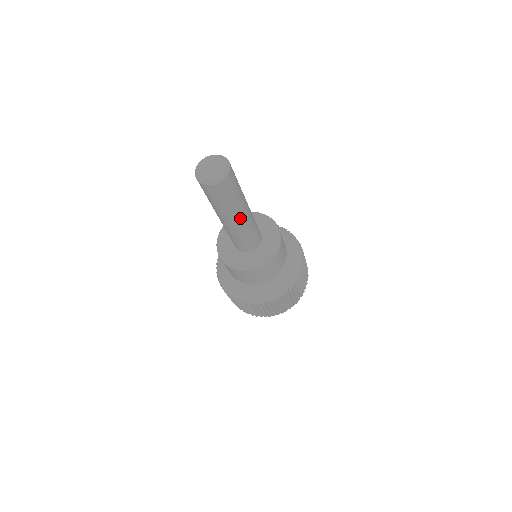
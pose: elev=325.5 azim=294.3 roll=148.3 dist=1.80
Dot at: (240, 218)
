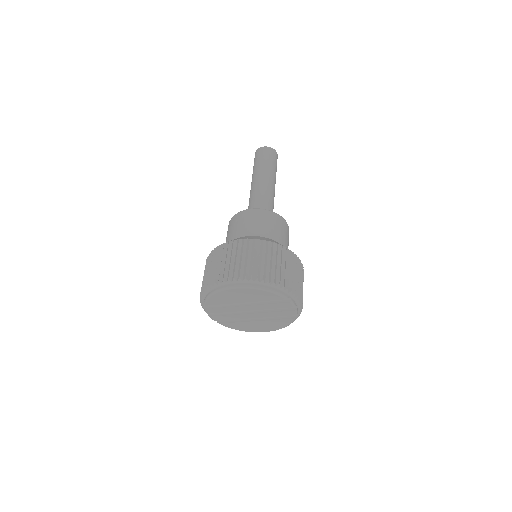
Dot at: (270, 182)
